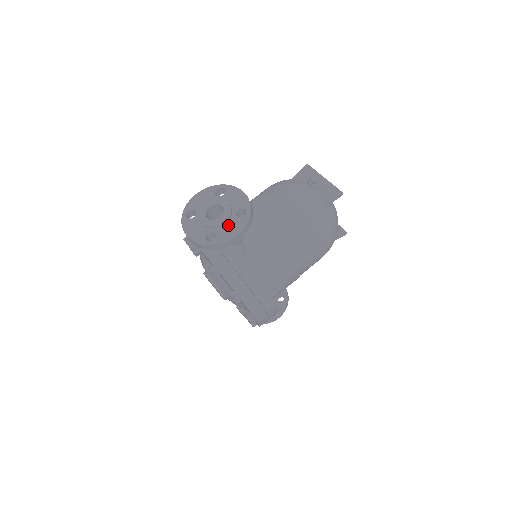
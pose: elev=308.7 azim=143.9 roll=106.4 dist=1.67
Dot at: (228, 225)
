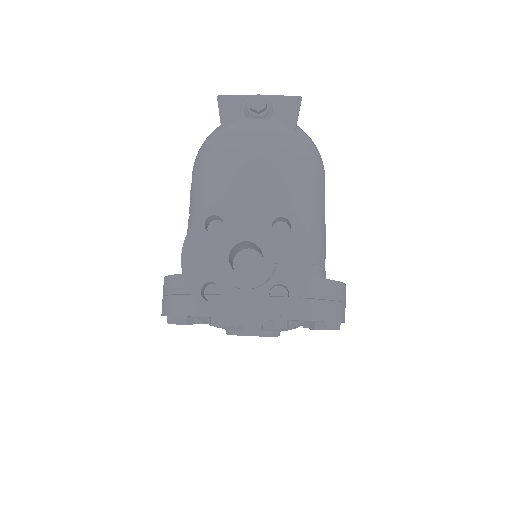
Dot at: (283, 257)
